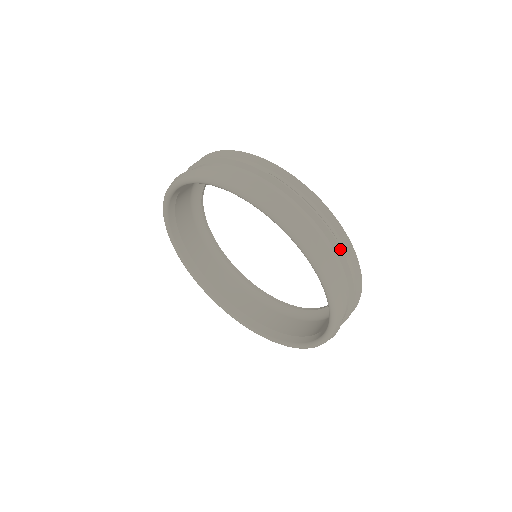
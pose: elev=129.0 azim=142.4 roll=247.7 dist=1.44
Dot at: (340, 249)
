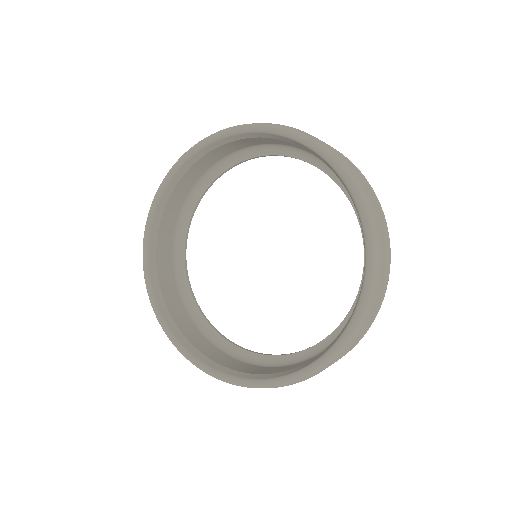
Dot at: (373, 197)
